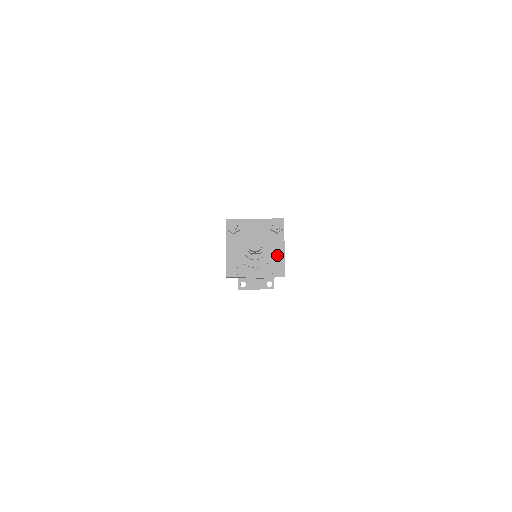
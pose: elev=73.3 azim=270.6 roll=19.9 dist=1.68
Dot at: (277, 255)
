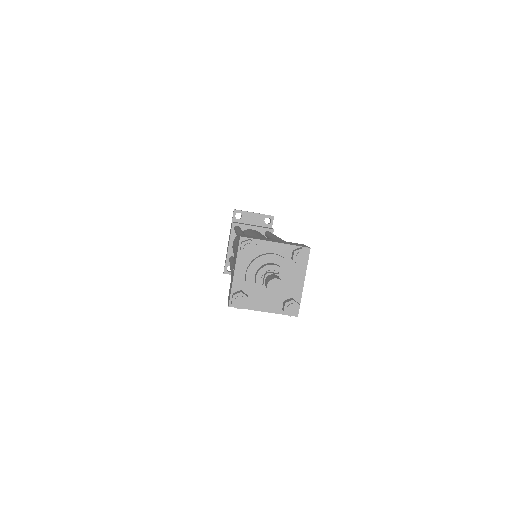
Dot at: (294, 290)
